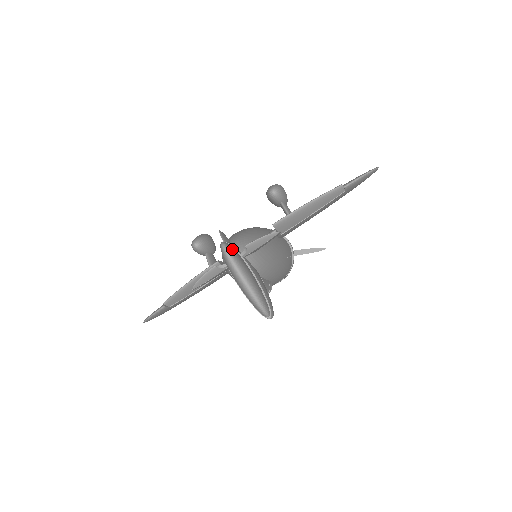
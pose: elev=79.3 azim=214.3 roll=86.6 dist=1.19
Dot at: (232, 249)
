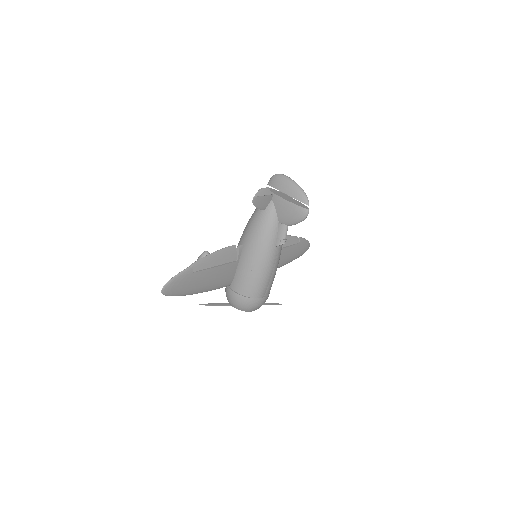
Dot at: occluded
